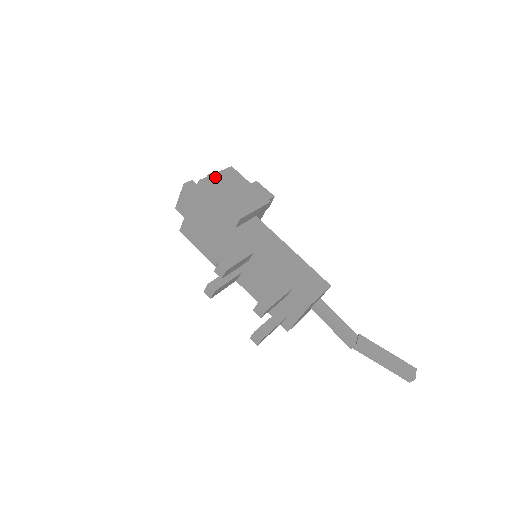
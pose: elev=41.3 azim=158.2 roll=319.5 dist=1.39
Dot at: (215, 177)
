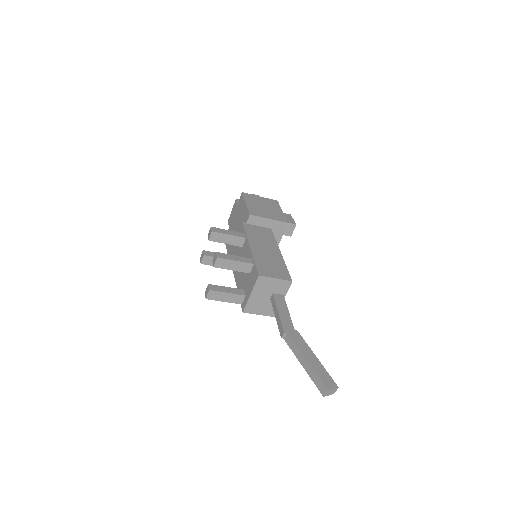
Dot at: (257, 197)
